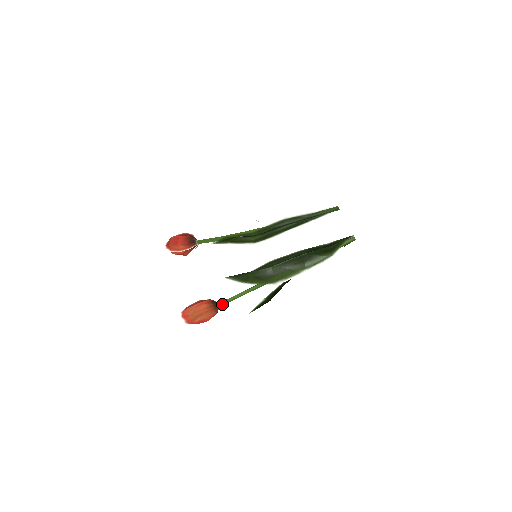
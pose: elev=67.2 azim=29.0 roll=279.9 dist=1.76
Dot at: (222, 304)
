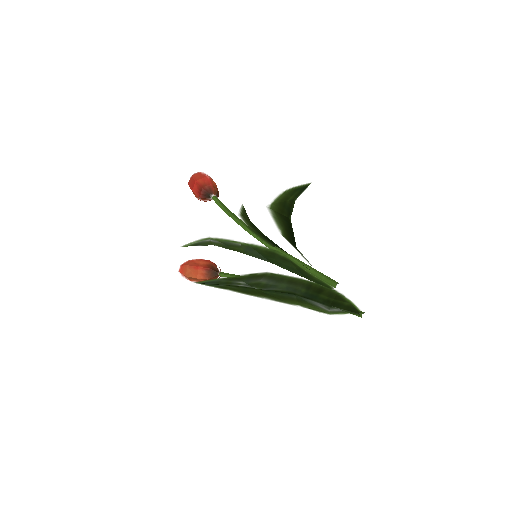
Dot at: (221, 276)
